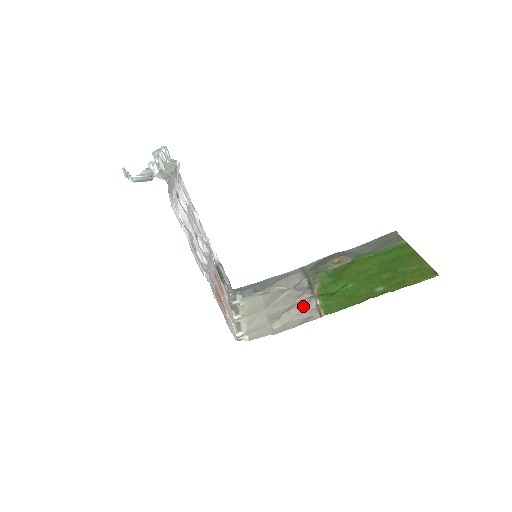
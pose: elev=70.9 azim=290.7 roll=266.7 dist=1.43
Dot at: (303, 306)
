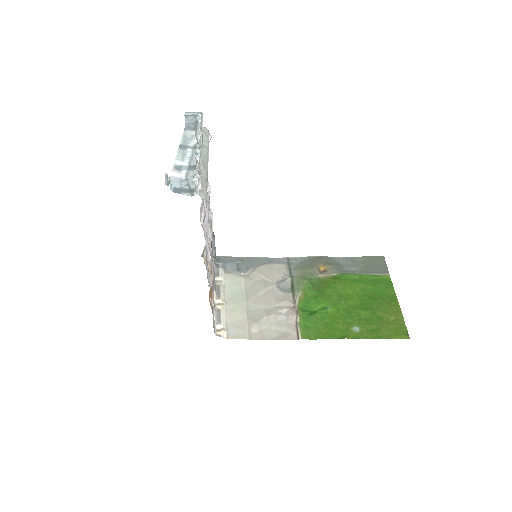
Dot at: (283, 316)
